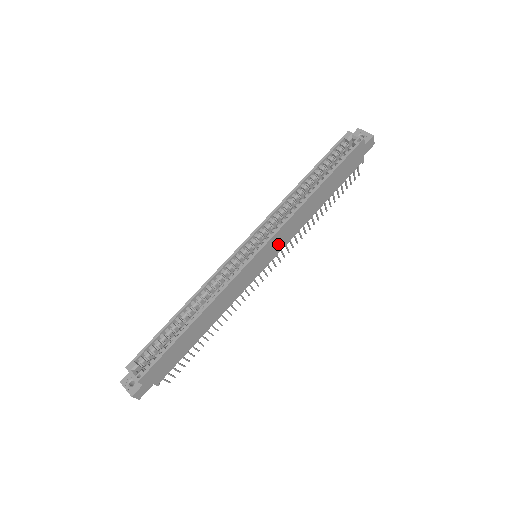
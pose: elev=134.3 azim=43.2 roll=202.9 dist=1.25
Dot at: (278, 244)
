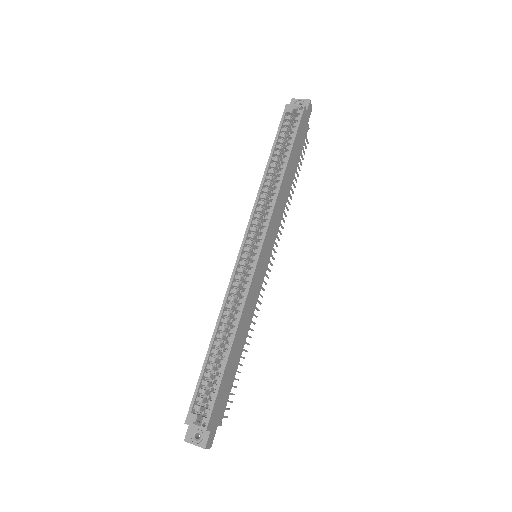
Dot at: (272, 236)
